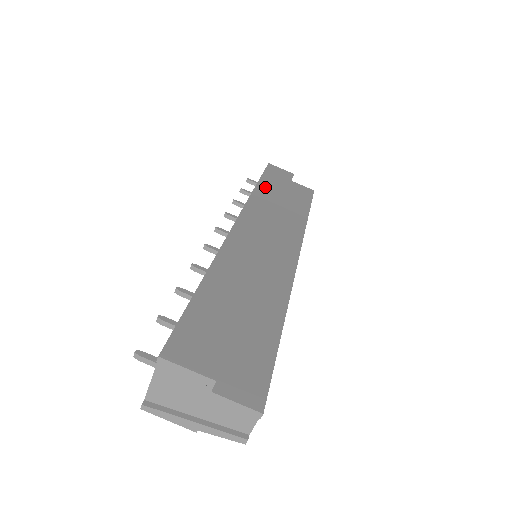
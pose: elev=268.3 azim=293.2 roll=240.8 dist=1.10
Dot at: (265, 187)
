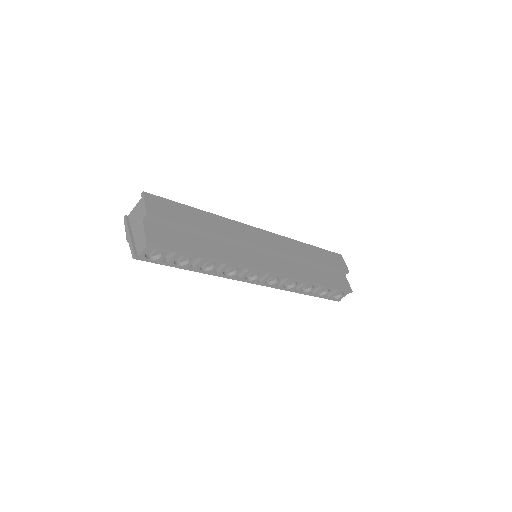
Dot at: (313, 250)
